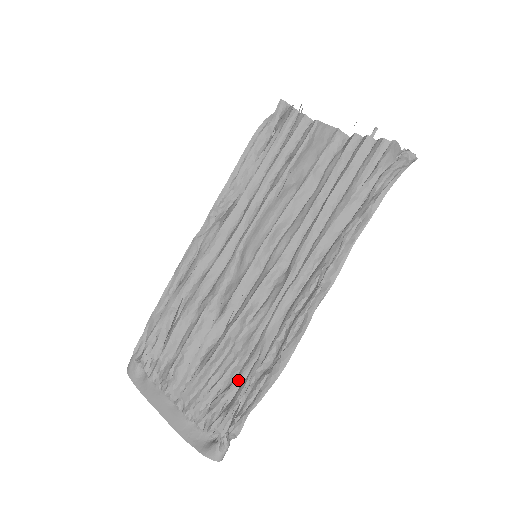
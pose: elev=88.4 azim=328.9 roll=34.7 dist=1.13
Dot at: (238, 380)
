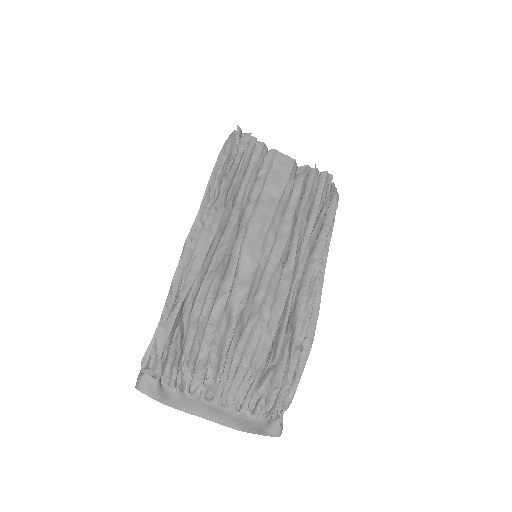
Dot at: (274, 362)
